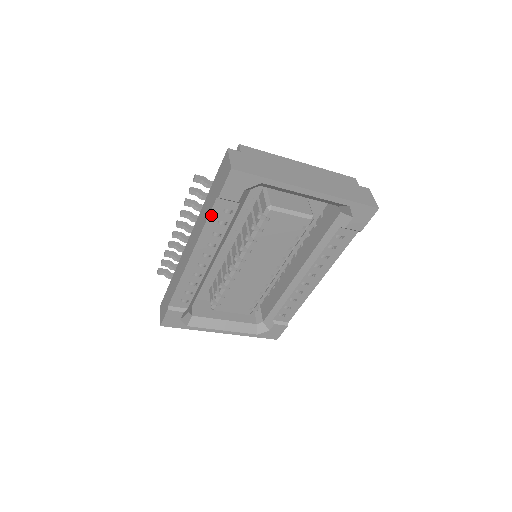
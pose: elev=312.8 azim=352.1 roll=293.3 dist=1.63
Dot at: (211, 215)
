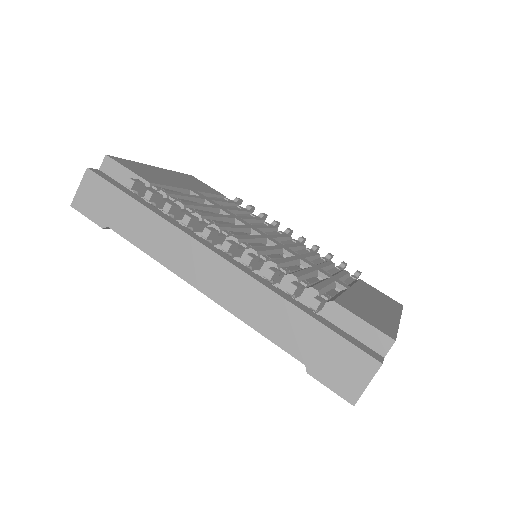
Dot at: (277, 344)
